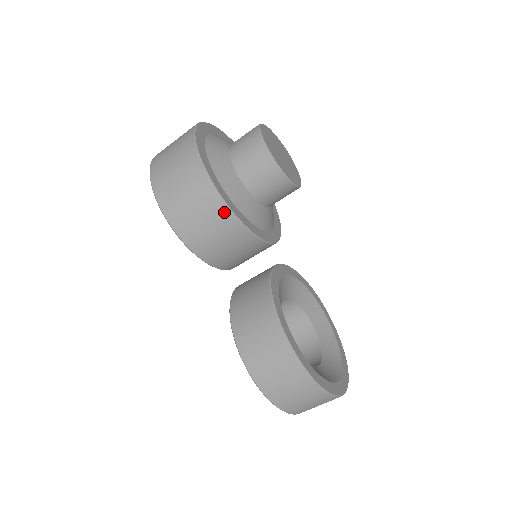
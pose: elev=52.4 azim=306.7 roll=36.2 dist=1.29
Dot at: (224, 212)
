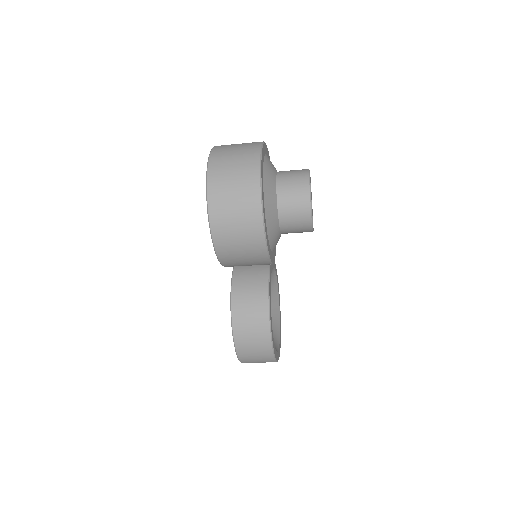
Dot at: (263, 255)
